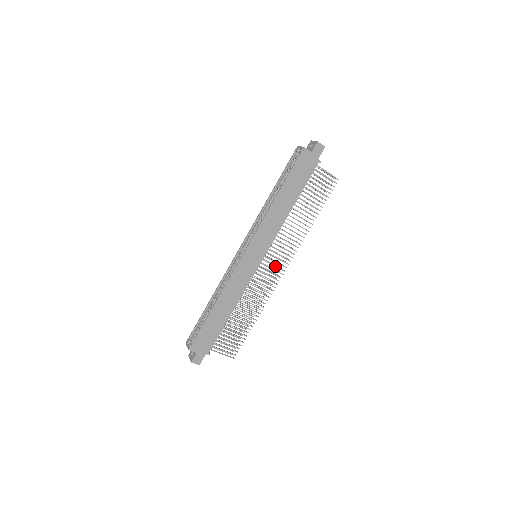
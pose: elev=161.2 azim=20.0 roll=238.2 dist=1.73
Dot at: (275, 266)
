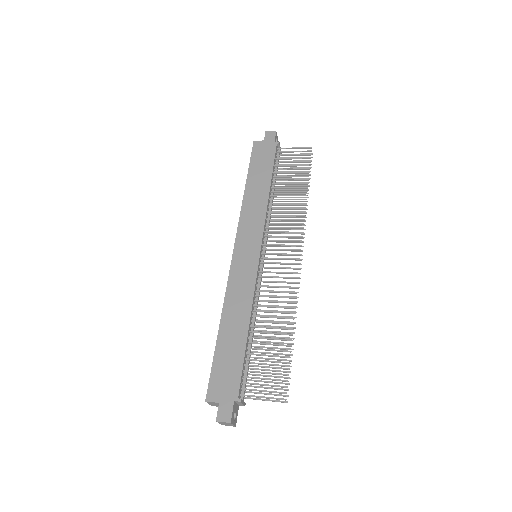
Dot at: (283, 254)
